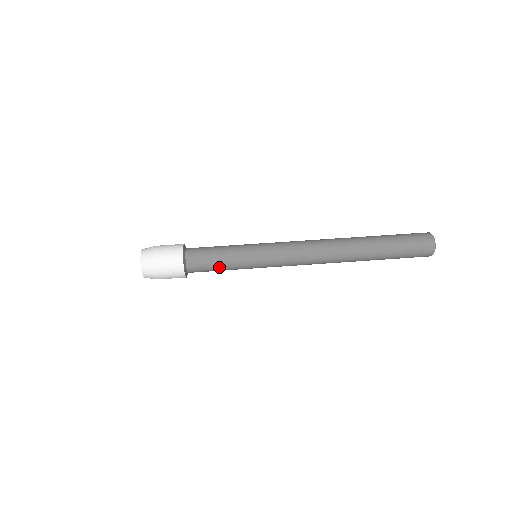
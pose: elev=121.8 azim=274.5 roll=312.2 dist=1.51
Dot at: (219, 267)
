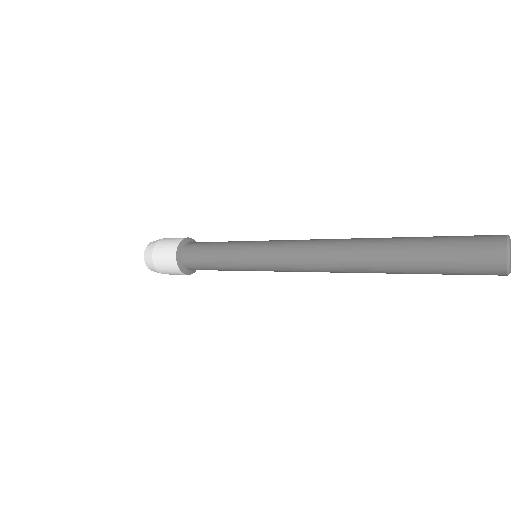
Dot at: (211, 260)
